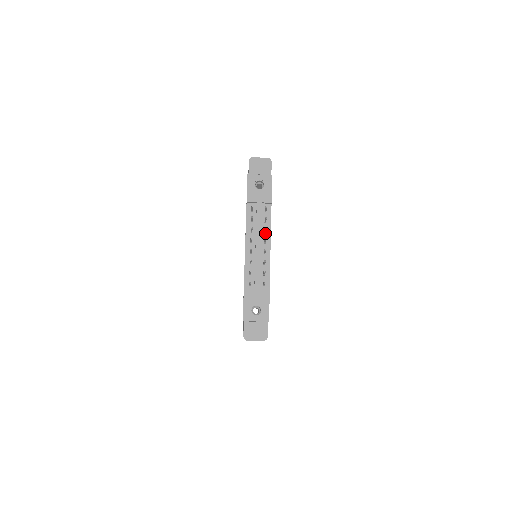
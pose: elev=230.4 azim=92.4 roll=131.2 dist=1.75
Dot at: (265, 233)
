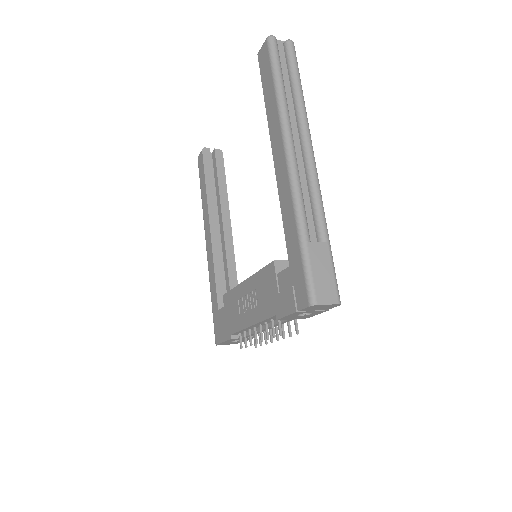
Dot at: occluded
